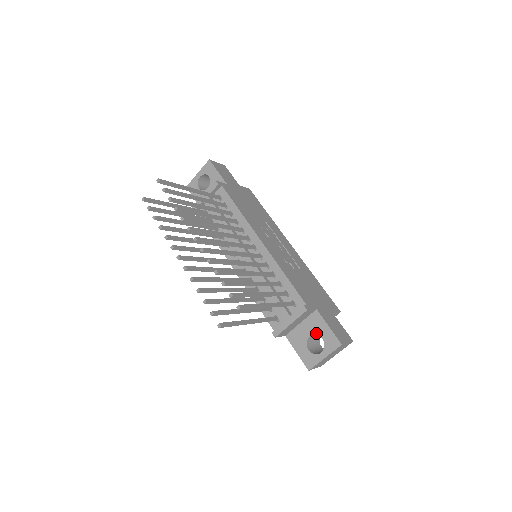
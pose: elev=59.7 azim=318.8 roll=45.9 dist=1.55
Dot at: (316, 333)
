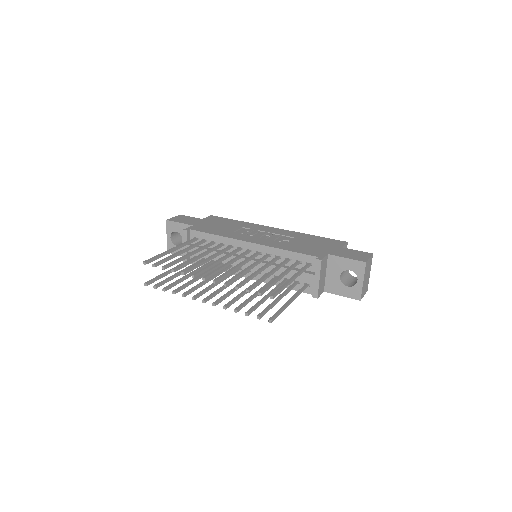
Dot at: (342, 271)
